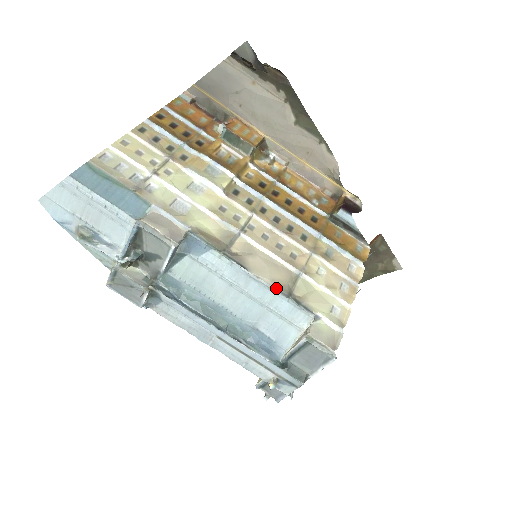
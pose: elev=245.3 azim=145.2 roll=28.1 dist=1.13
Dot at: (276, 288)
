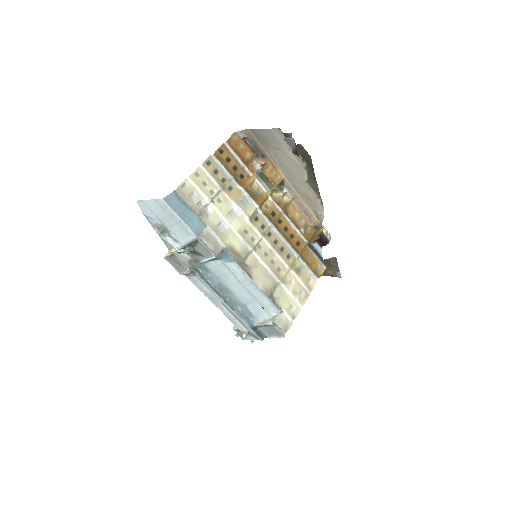
Dot at: (265, 292)
